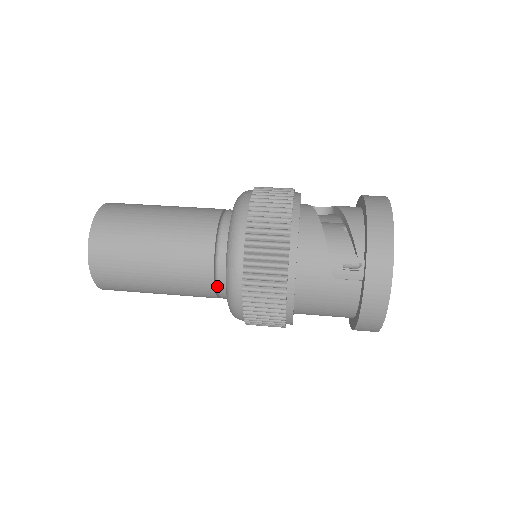
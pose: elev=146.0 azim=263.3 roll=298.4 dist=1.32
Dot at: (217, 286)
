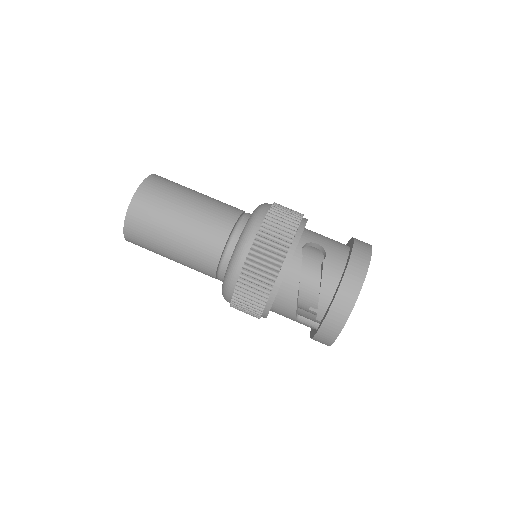
Dot at: occluded
